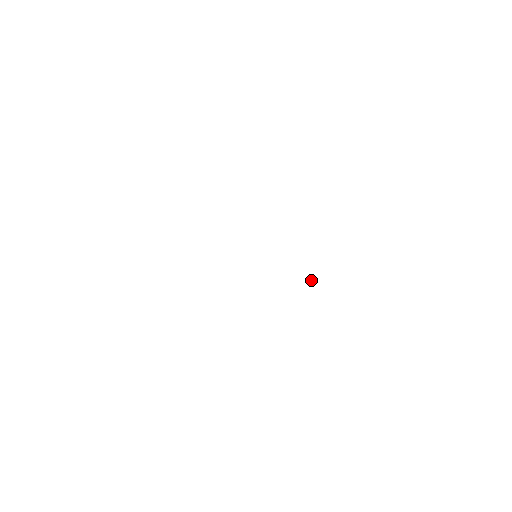
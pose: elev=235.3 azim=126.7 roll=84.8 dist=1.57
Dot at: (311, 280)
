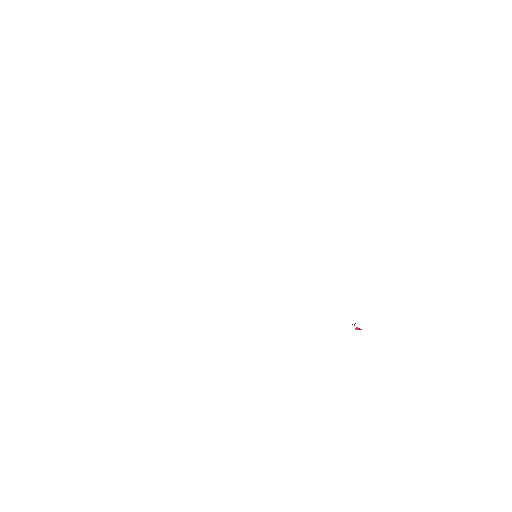
Dot at: occluded
